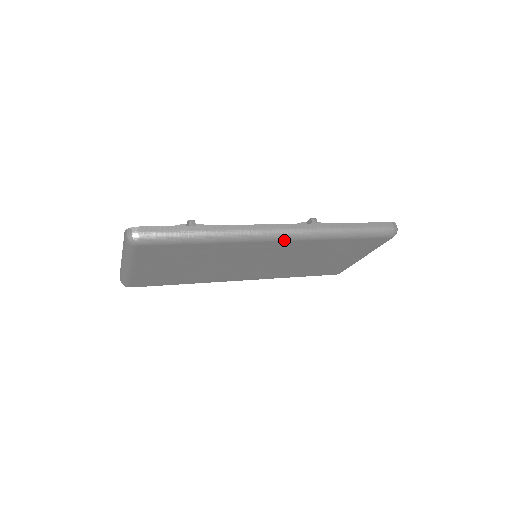
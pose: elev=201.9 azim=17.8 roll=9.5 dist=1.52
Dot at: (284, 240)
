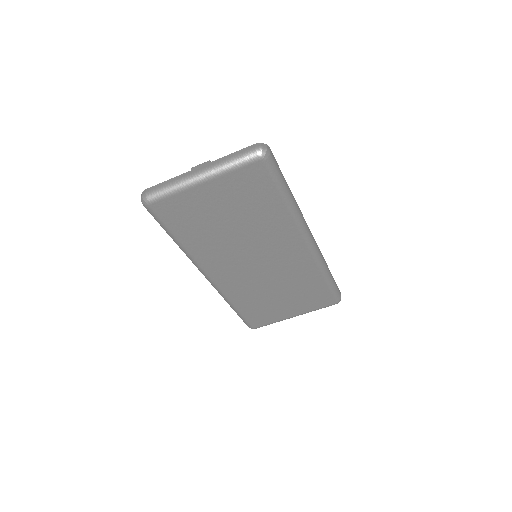
Dot at: (309, 247)
